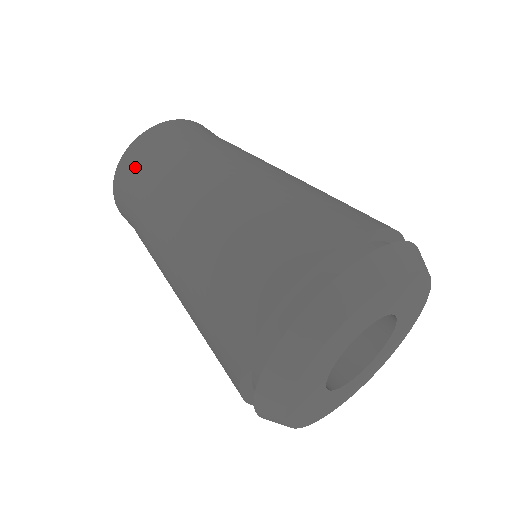
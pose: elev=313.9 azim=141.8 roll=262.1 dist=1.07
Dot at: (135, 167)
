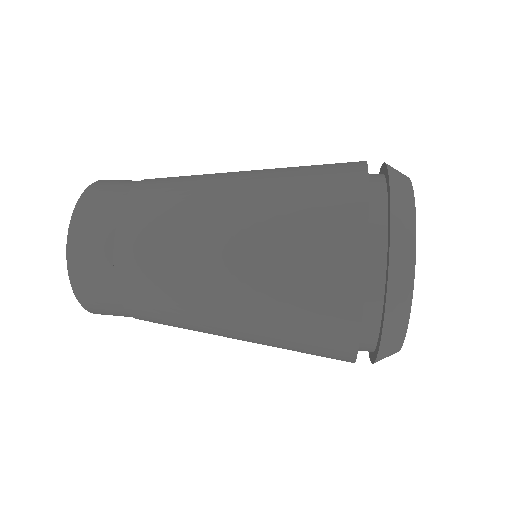
Dot at: (97, 227)
